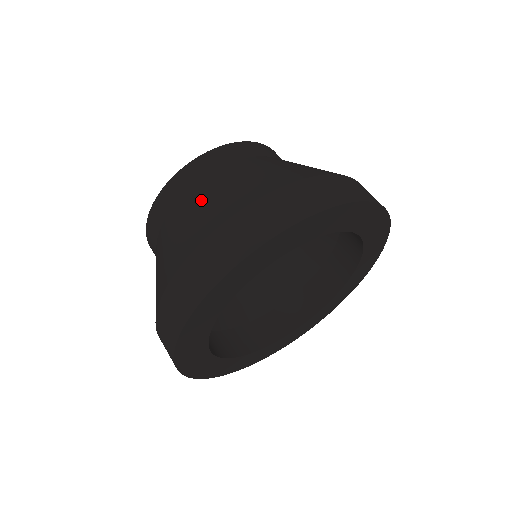
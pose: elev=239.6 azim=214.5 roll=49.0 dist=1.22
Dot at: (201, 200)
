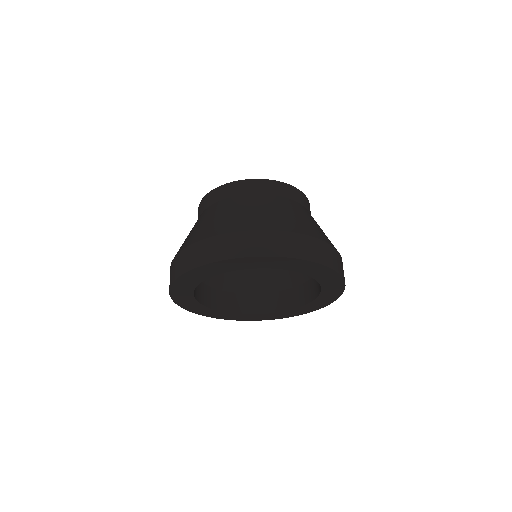
Dot at: (258, 206)
